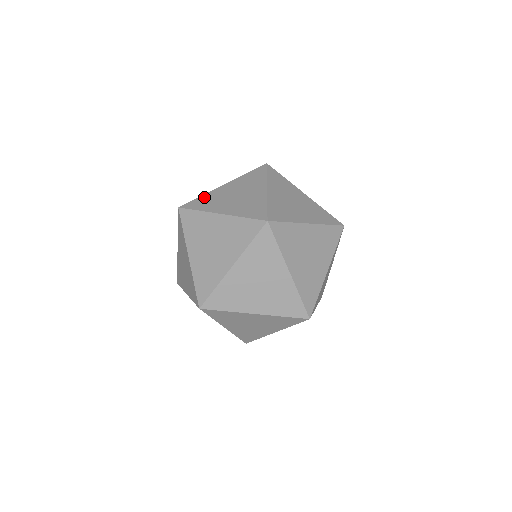
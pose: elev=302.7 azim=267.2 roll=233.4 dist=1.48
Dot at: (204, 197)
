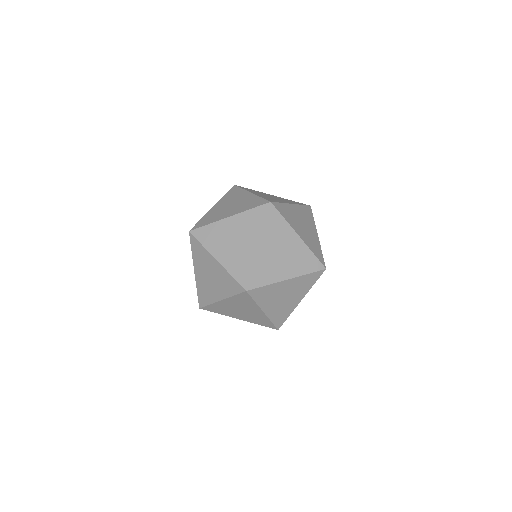
Dot at: (254, 190)
